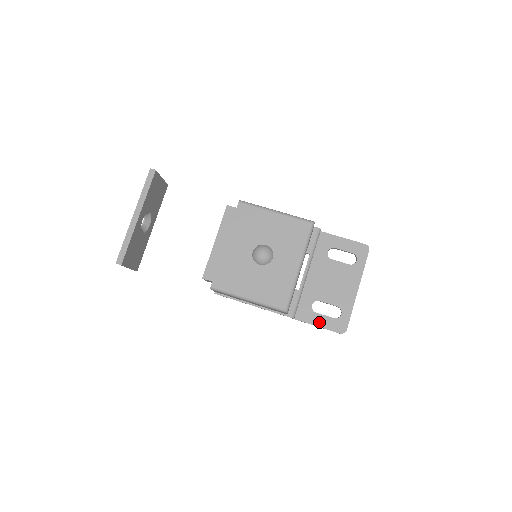
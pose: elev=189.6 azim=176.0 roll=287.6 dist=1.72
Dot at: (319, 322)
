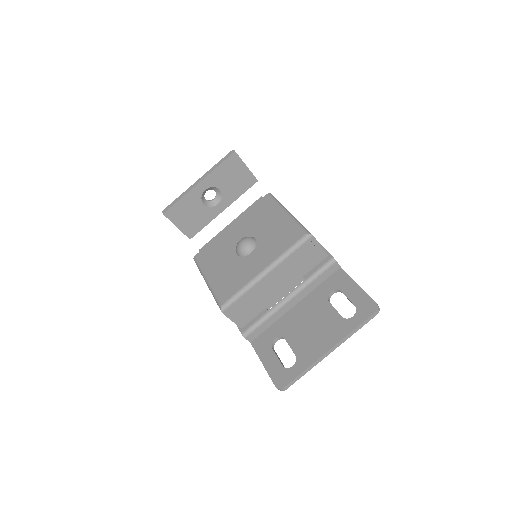
Dot at: (267, 360)
